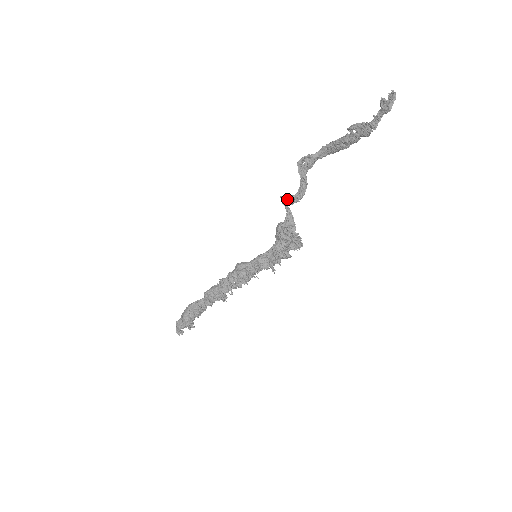
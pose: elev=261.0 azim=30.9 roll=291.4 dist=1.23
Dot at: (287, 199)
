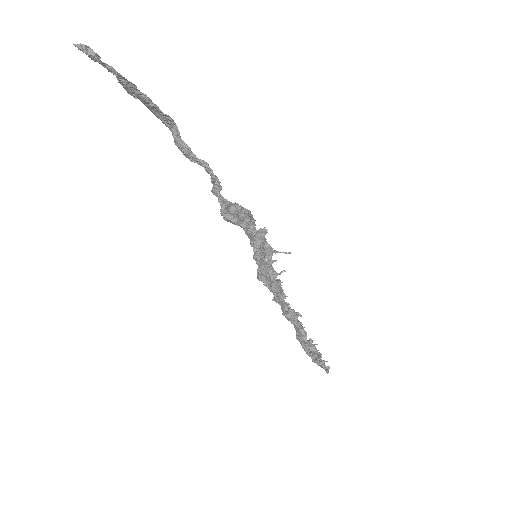
Dot at: (214, 188)
